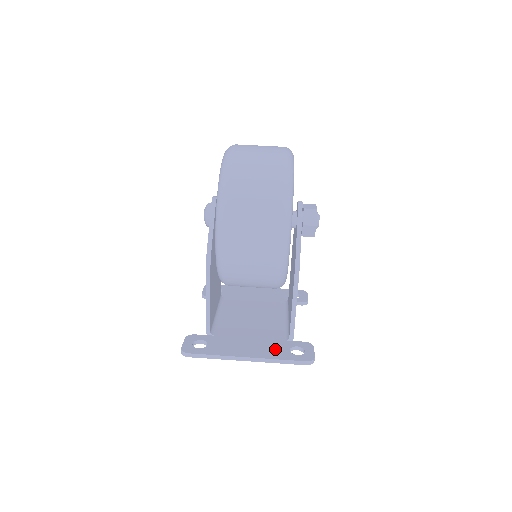
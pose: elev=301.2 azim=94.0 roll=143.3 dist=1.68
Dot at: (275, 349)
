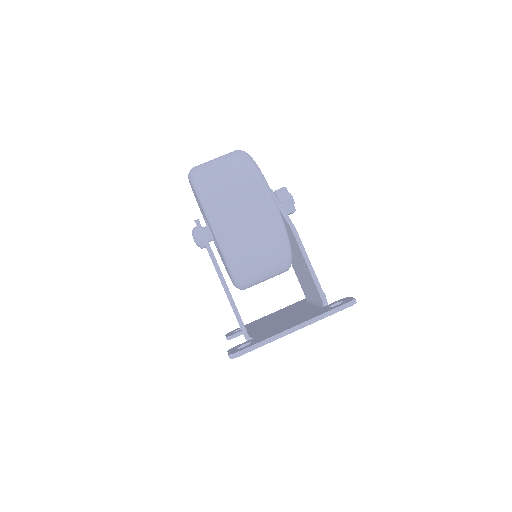
Dot at: (316, 313)
